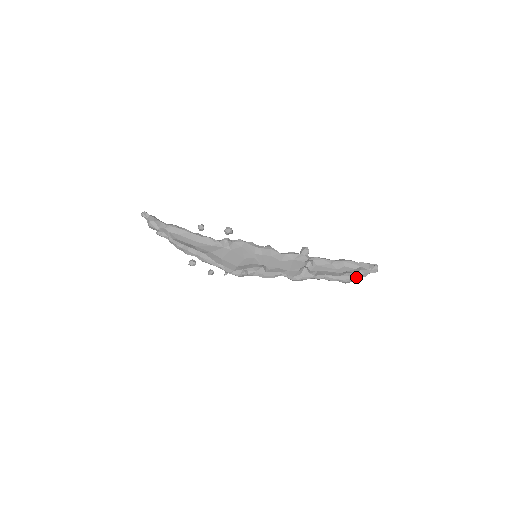
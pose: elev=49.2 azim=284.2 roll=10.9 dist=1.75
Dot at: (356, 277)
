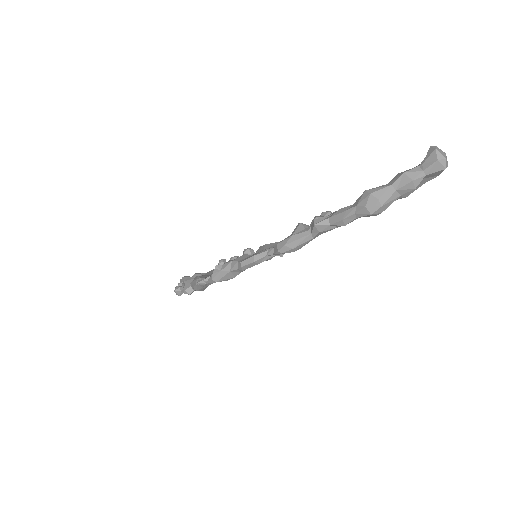
Dot at: (387, 188)
